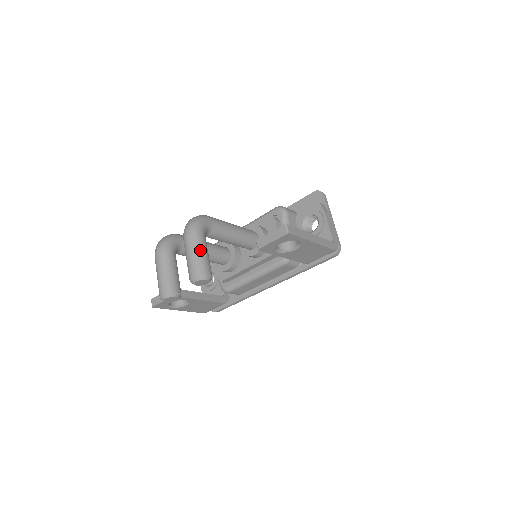
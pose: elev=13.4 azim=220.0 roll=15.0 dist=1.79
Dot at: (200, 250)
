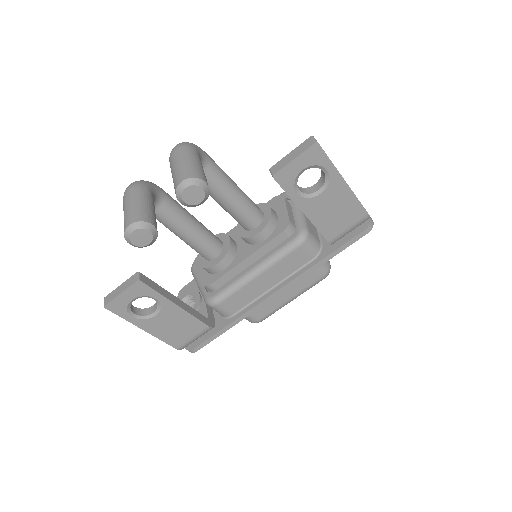
Dot at: (194, 159)
